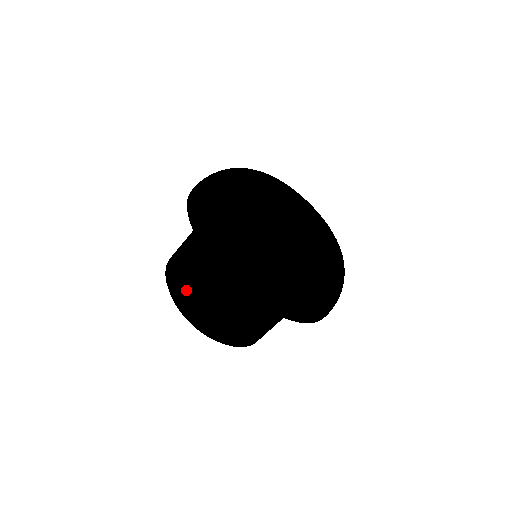
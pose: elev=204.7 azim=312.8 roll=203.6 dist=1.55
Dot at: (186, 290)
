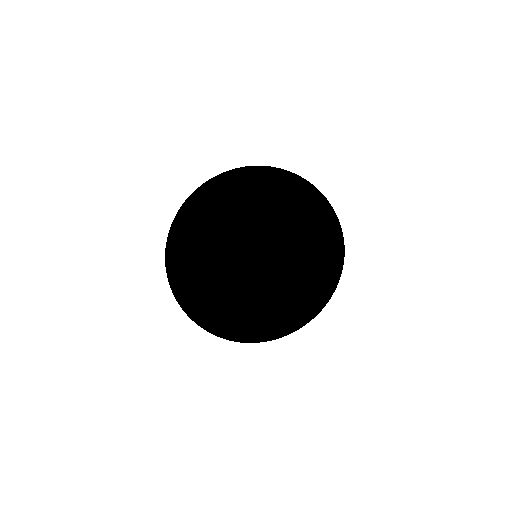
Dot at: occluded
